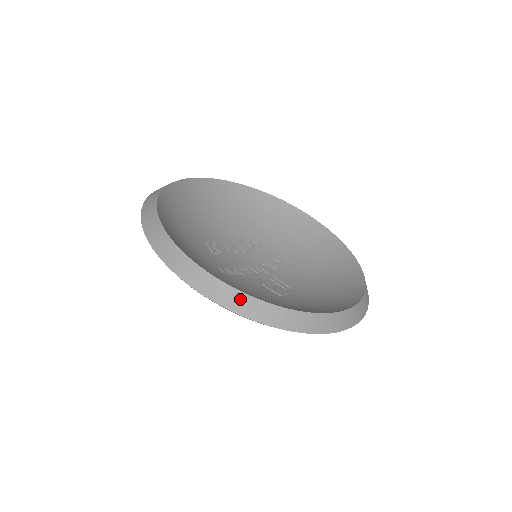
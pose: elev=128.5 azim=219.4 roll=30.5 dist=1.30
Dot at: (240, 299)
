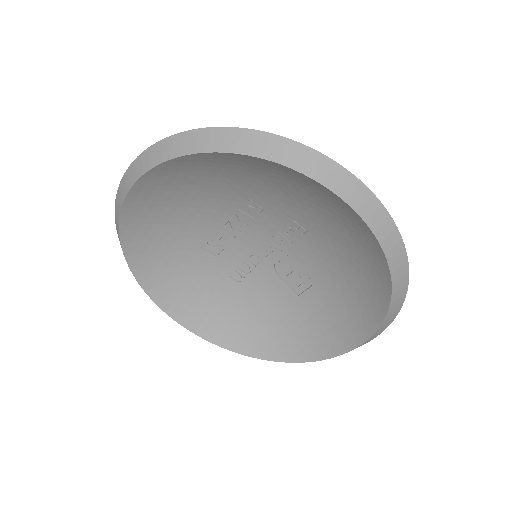
Dot at: (251, 355)
